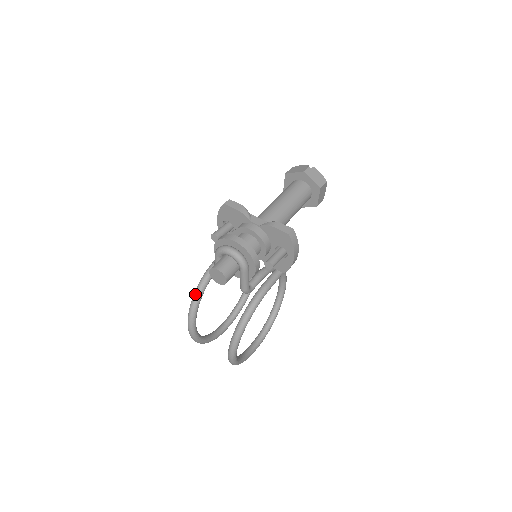
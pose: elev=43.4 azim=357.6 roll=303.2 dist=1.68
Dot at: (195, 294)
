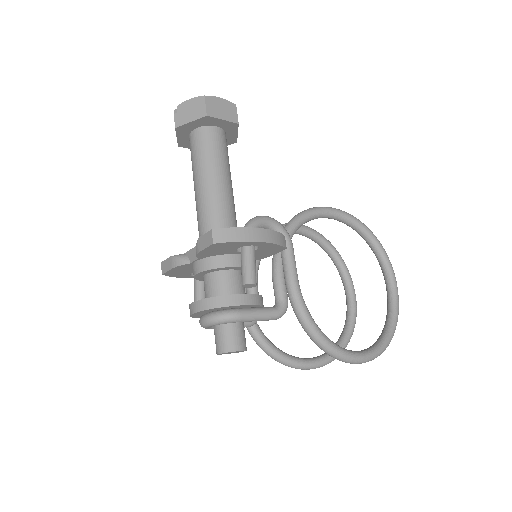
Dot at: occluded
